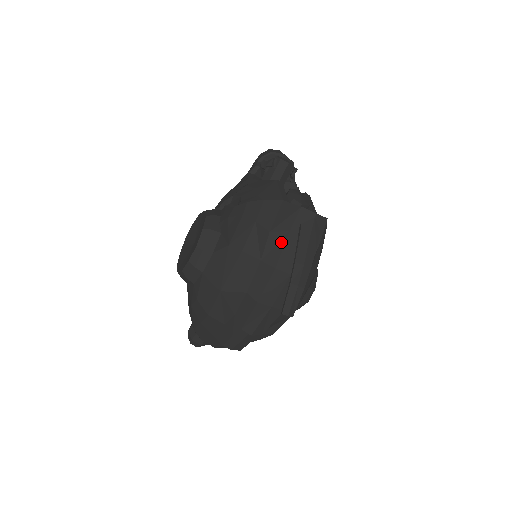
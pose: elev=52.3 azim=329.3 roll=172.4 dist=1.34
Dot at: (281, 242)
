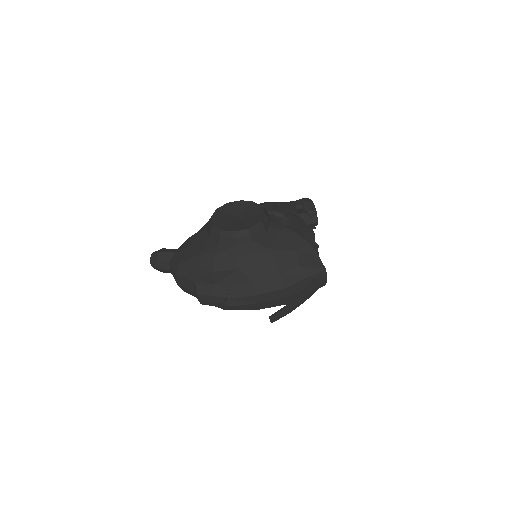
Dot at: (300, 277)
